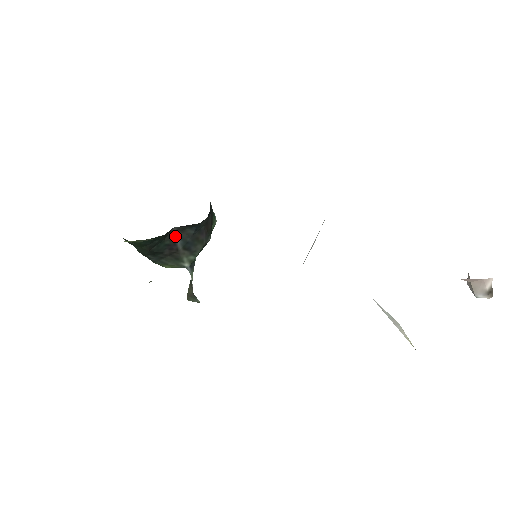
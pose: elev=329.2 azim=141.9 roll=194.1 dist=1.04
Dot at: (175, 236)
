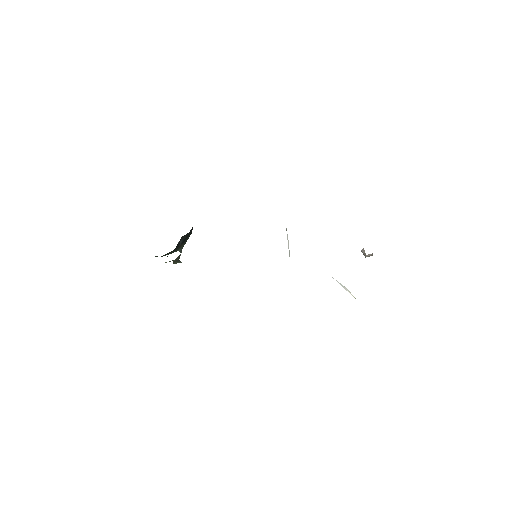
Dot at: occluded
